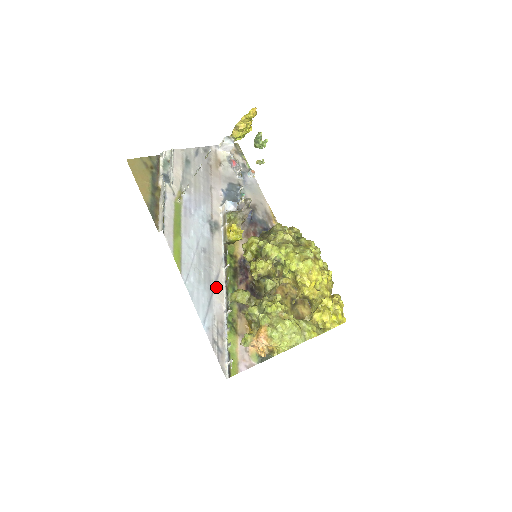
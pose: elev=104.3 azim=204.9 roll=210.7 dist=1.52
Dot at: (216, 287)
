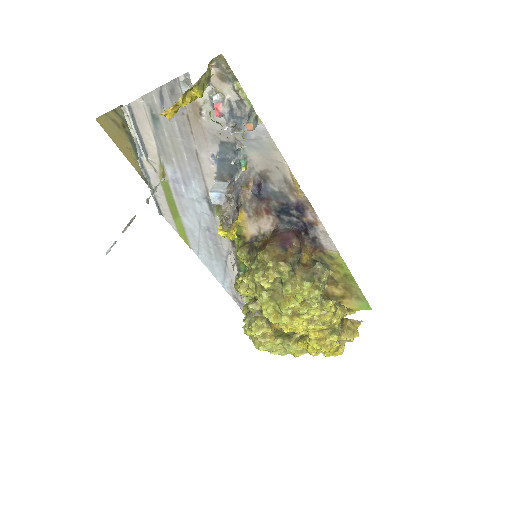
Dot at: (228, 261)
